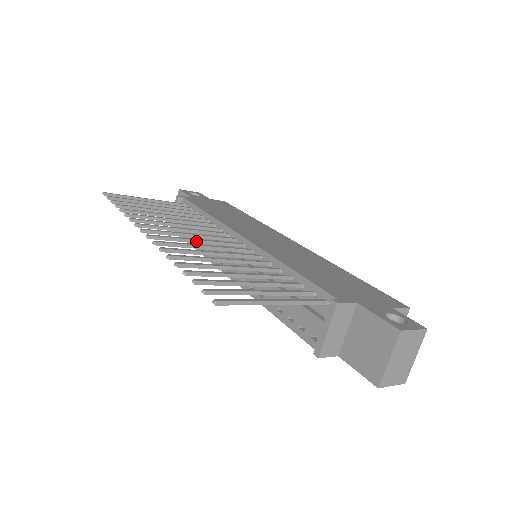
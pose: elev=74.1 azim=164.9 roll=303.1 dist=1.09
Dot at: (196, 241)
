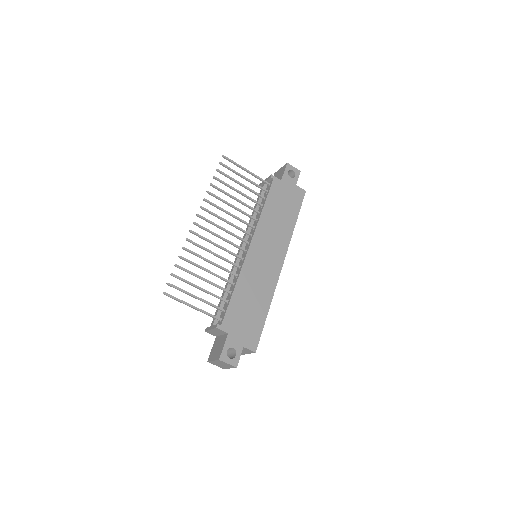
Dot at: (218, 237)
